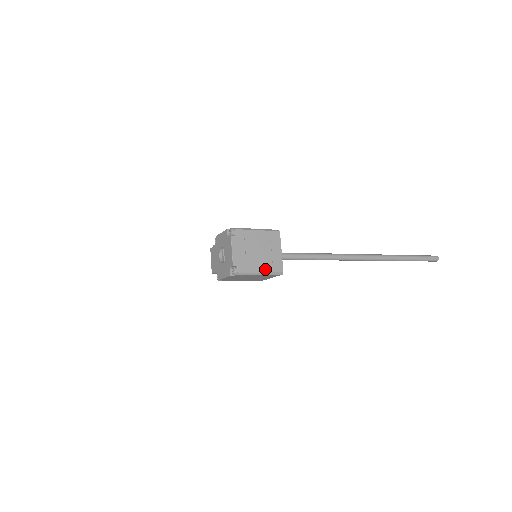
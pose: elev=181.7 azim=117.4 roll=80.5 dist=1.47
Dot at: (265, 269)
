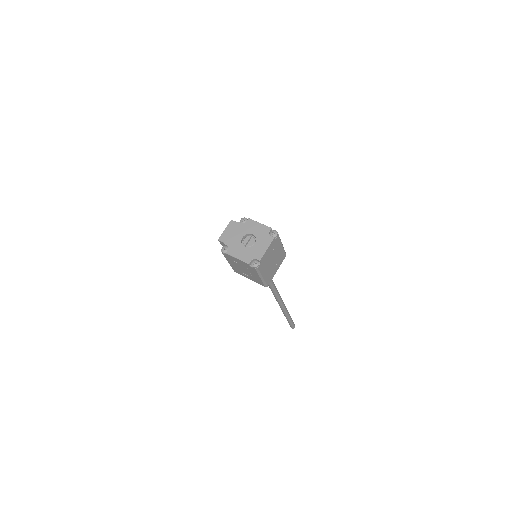
Dot at: (265, 277)
